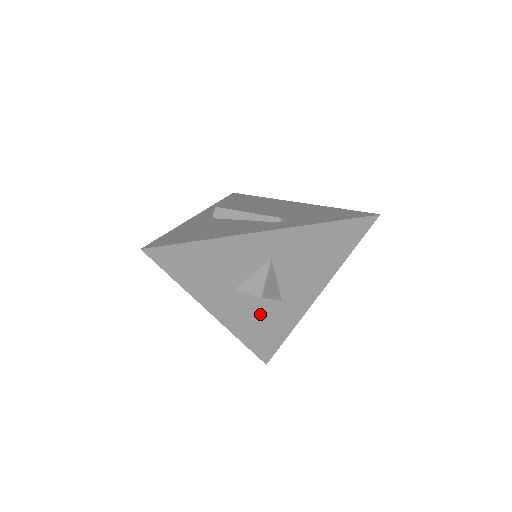
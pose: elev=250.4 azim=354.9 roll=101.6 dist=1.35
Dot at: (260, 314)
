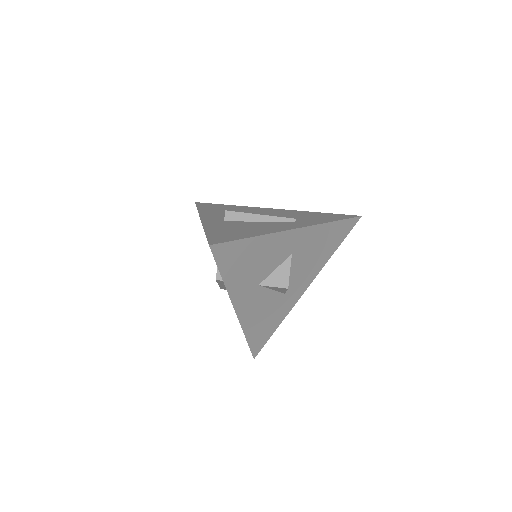
Dot at: (267, 308)
